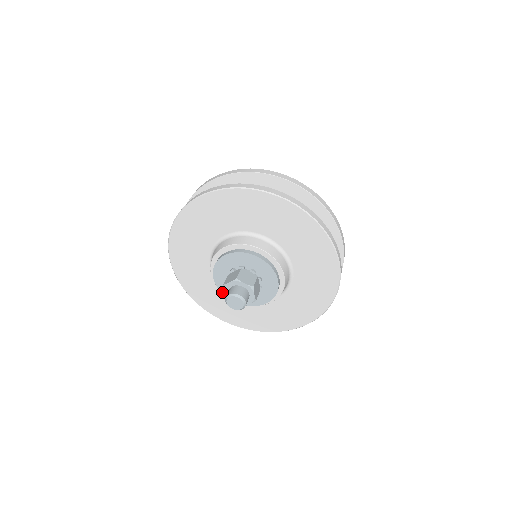
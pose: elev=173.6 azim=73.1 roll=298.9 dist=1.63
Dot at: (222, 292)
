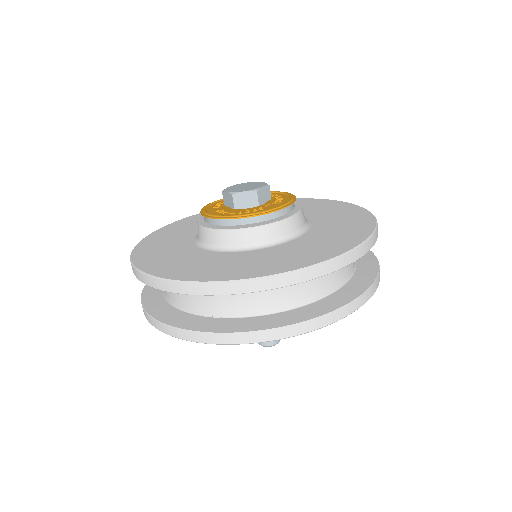
Dot at: occluded
